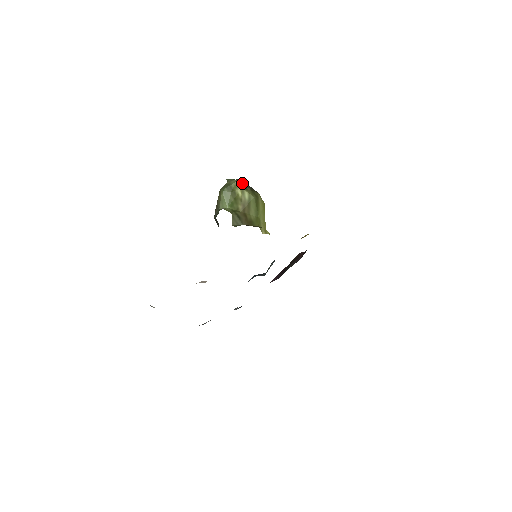
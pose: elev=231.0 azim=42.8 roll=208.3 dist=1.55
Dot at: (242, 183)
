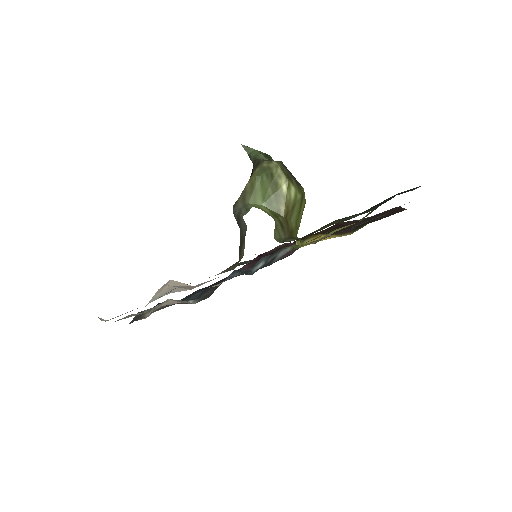
Dot at: (285, 170)
